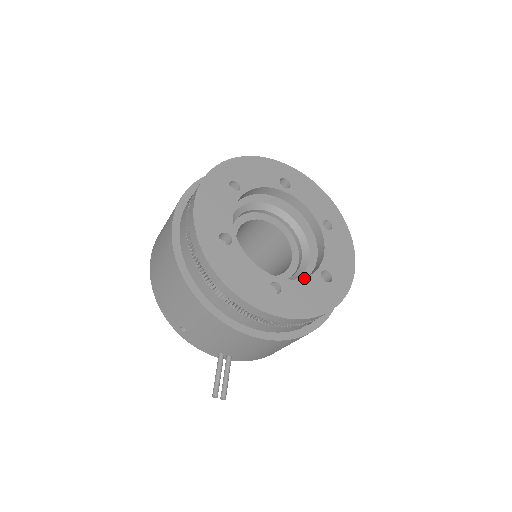
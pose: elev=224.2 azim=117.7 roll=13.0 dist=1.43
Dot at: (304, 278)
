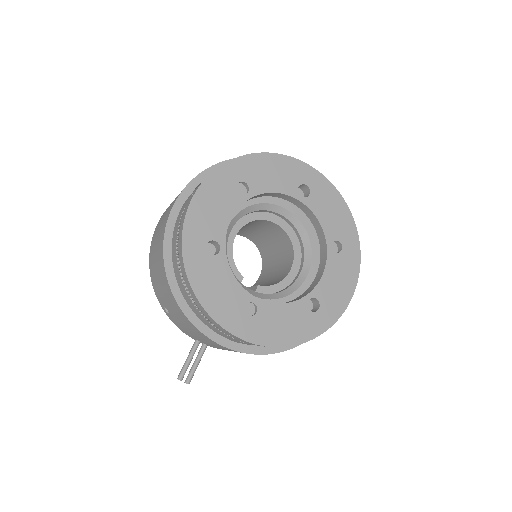
Dot at: (287, 303)
